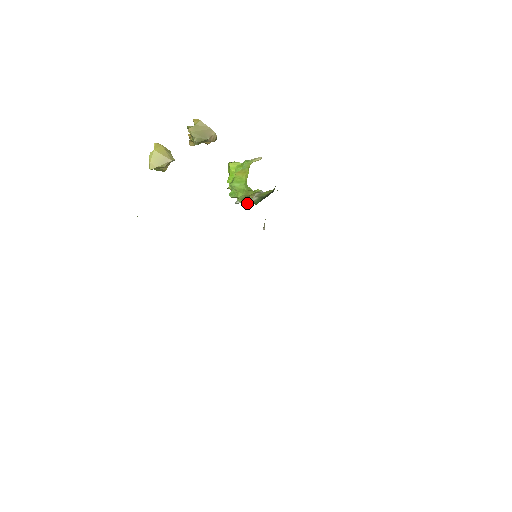
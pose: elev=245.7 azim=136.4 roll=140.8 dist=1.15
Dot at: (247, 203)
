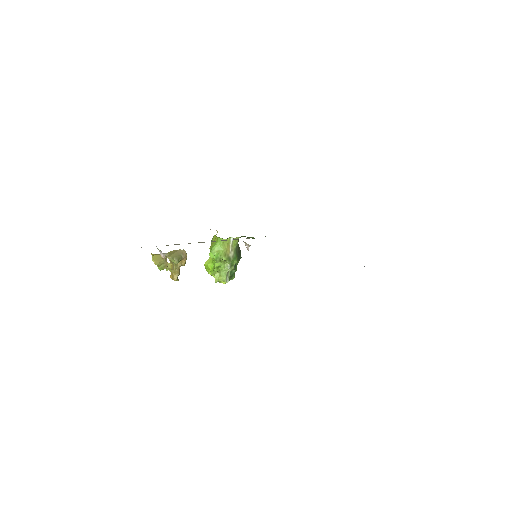
Dot at: (230, 260)
